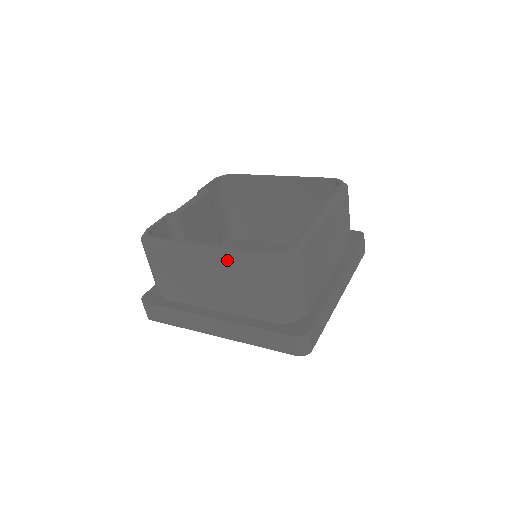
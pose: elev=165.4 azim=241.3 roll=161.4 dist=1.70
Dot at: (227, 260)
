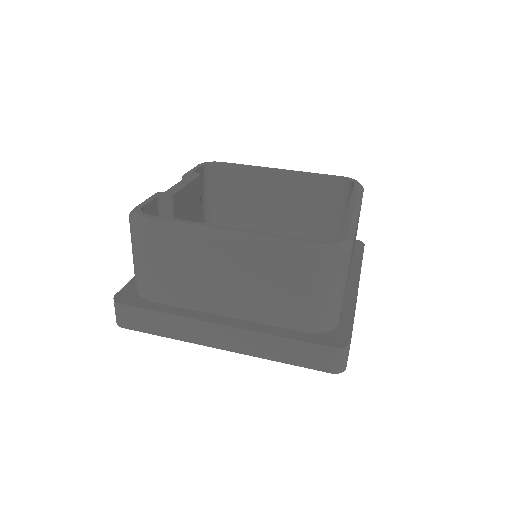
Dot at: (260, 249)
